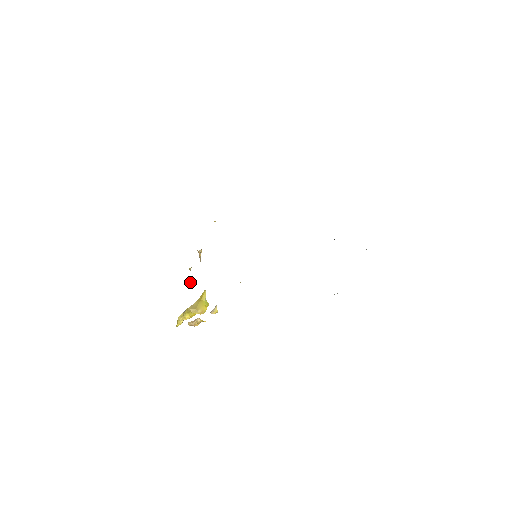
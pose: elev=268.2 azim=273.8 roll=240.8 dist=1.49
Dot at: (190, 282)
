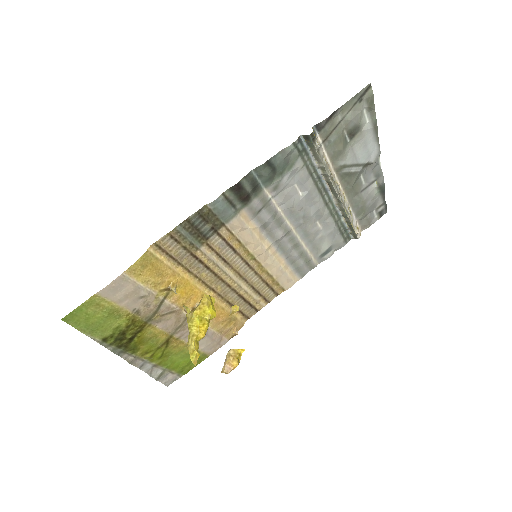
Dot at: (185, 307)
